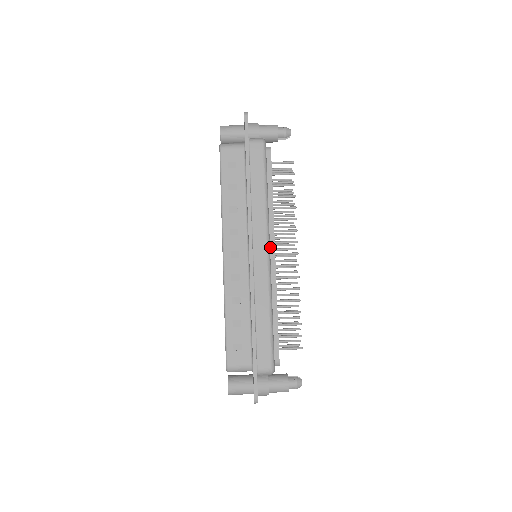
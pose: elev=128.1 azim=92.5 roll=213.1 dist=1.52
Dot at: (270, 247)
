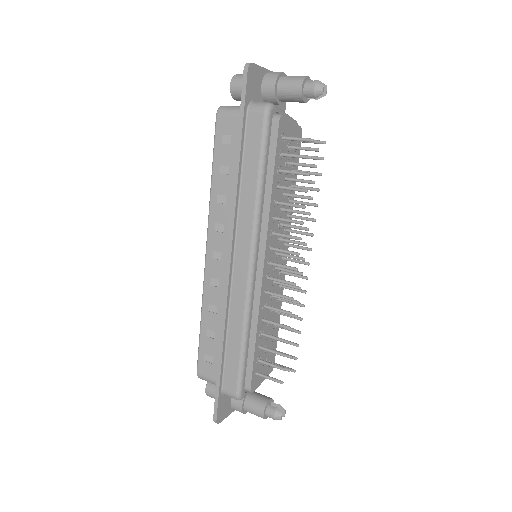
Dot at: (259, 255)
